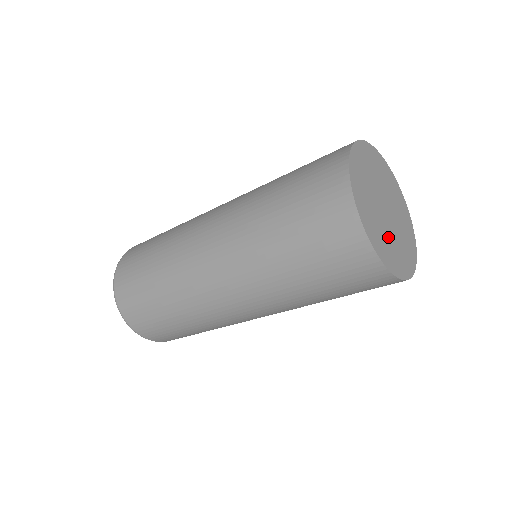
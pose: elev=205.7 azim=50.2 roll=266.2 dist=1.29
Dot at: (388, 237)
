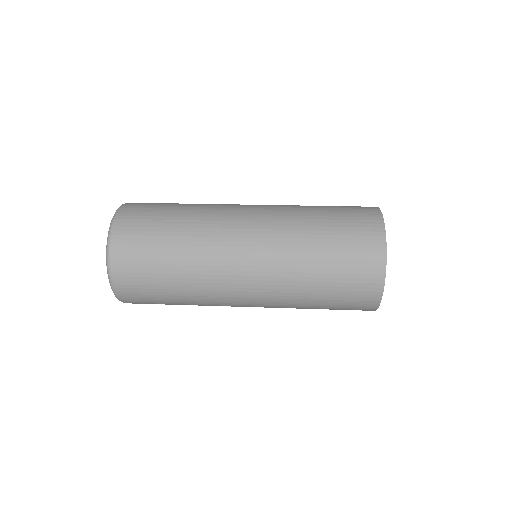
Dot at: occluded
